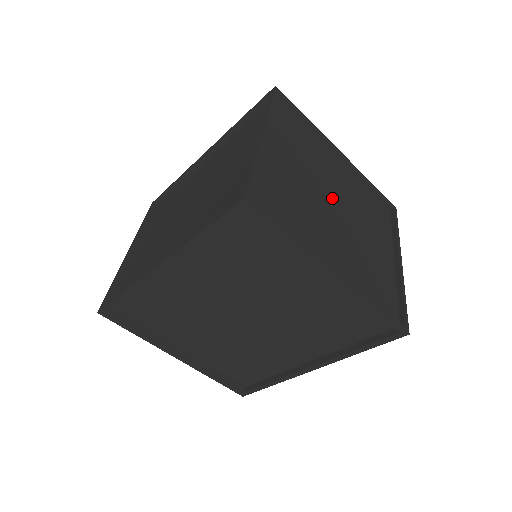
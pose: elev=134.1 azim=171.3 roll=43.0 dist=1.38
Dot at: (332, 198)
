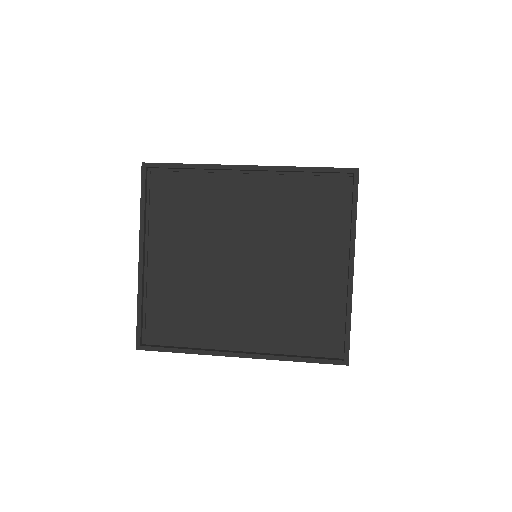
Dot at: (241, 250)
